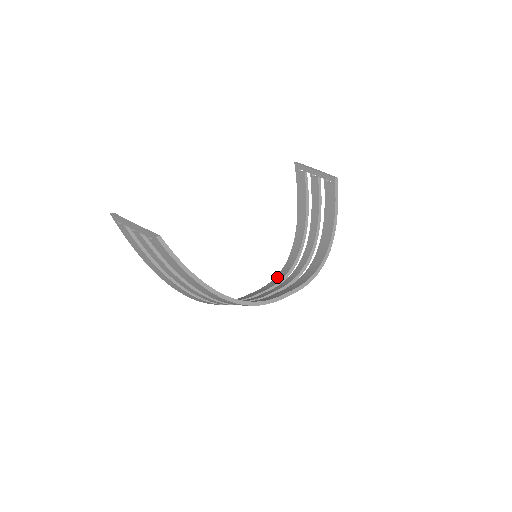
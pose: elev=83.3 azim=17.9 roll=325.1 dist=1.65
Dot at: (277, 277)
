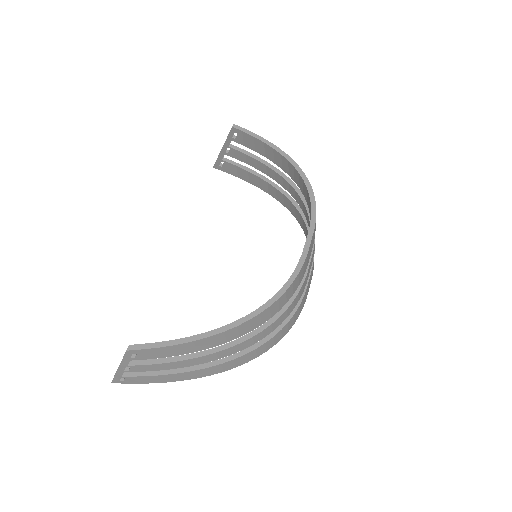
Dot at: occluded
